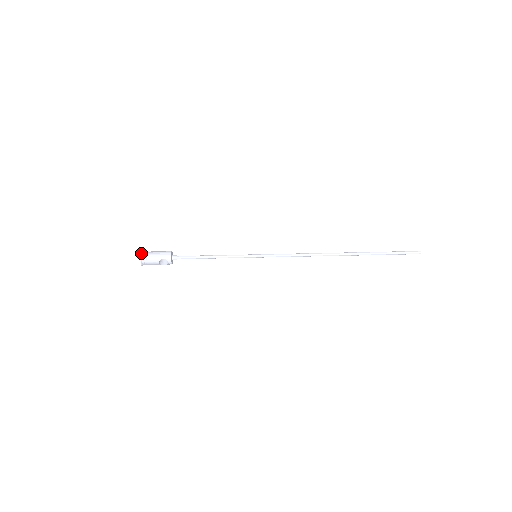
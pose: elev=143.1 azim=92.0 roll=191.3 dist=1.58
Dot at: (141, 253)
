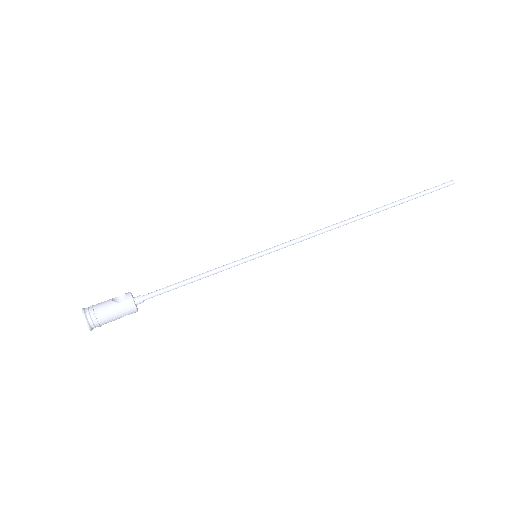
Dot at: (88, 324)
